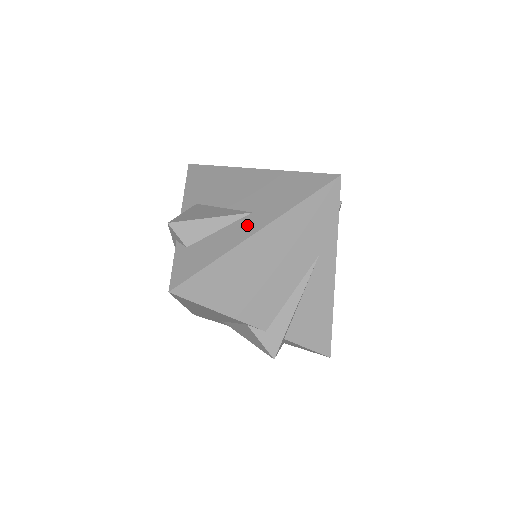
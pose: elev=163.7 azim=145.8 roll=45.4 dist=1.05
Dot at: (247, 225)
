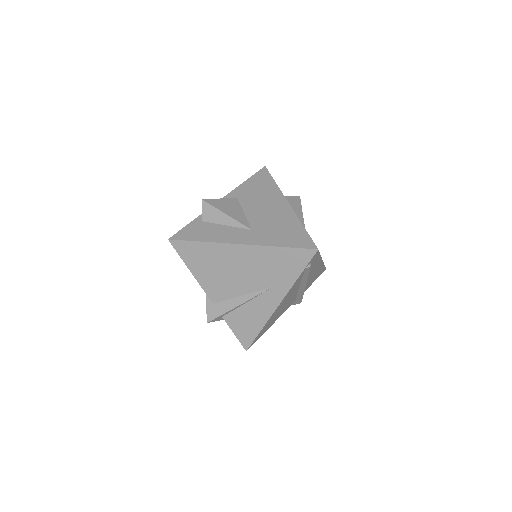
Dot at: (240, 235)
